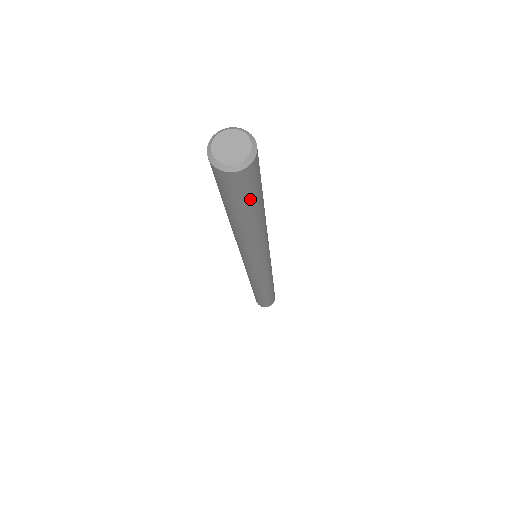
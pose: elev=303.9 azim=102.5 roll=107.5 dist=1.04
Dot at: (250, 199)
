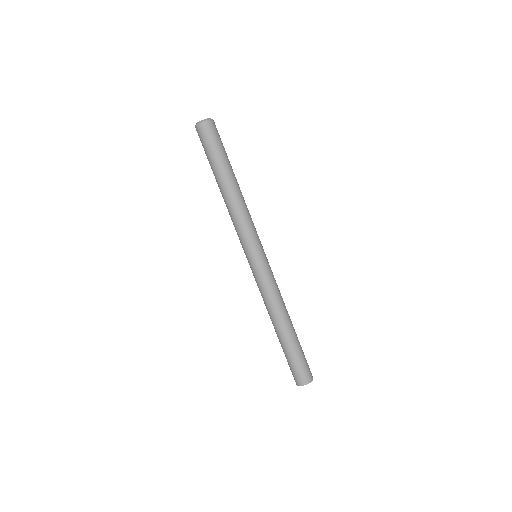
Dot at: (210, 151)
